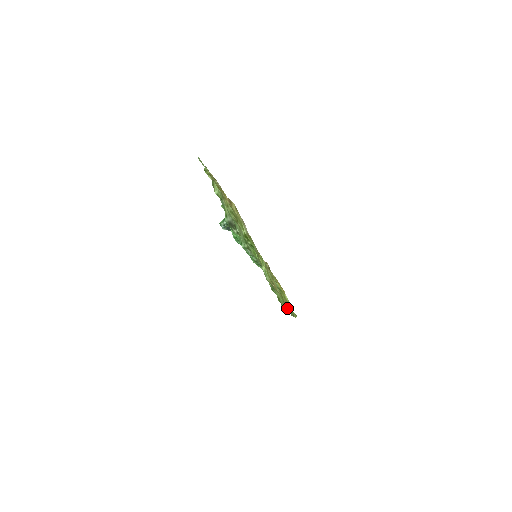
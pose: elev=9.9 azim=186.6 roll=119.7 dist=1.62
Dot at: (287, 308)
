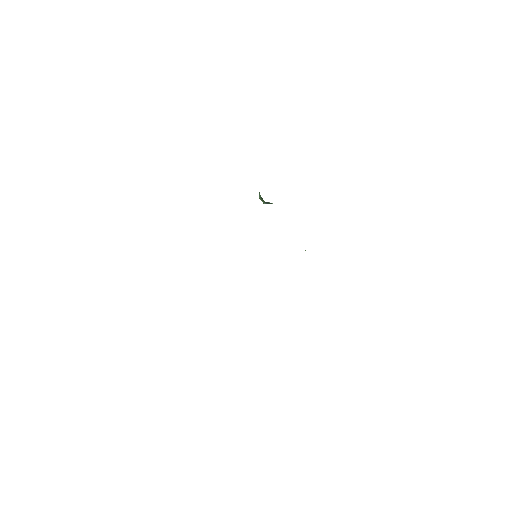
Dot at: occluded
